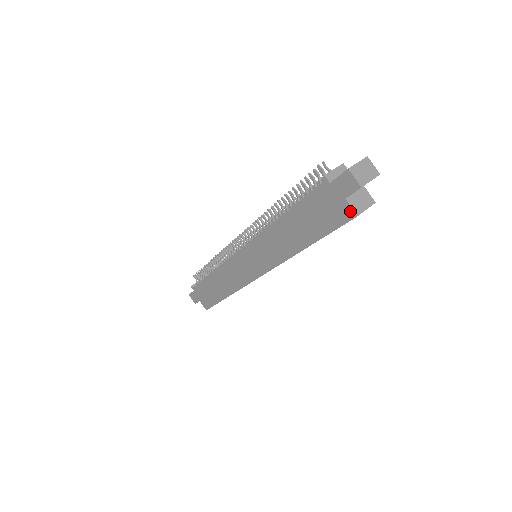
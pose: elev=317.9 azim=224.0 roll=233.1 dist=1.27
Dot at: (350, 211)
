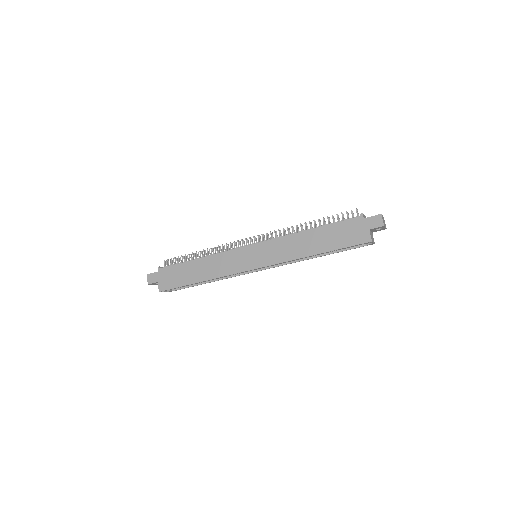
Dot at: (368, 237)
